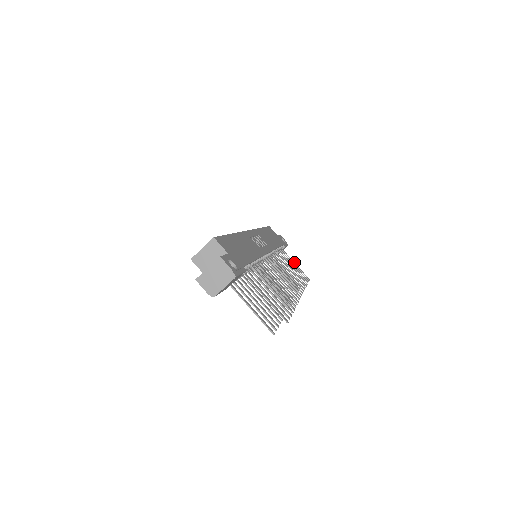
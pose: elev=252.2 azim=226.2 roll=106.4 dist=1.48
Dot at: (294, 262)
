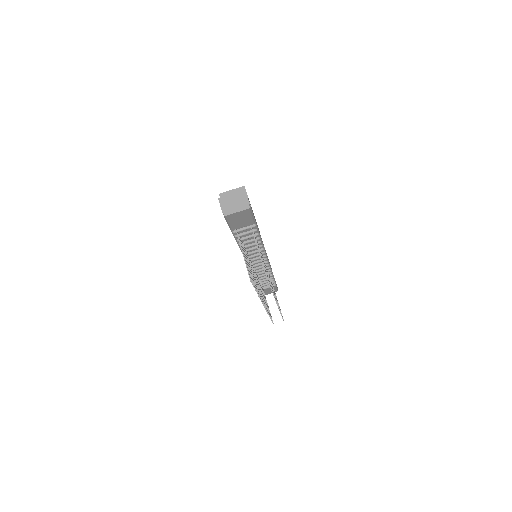
Dot at: occluded
